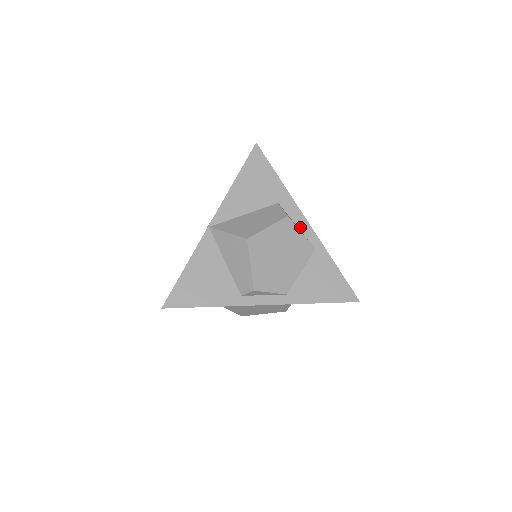
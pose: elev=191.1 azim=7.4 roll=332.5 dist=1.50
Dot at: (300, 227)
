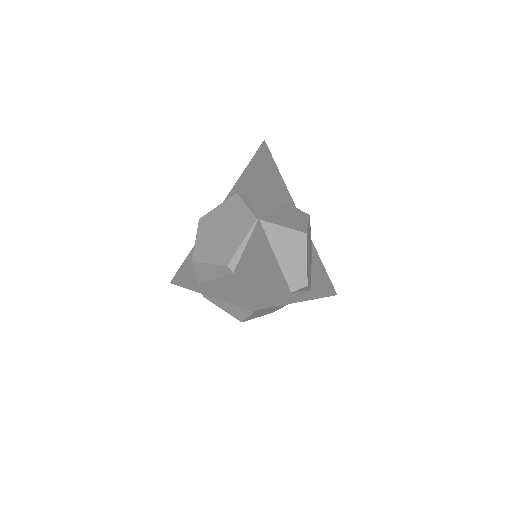
Dot at: occluded
